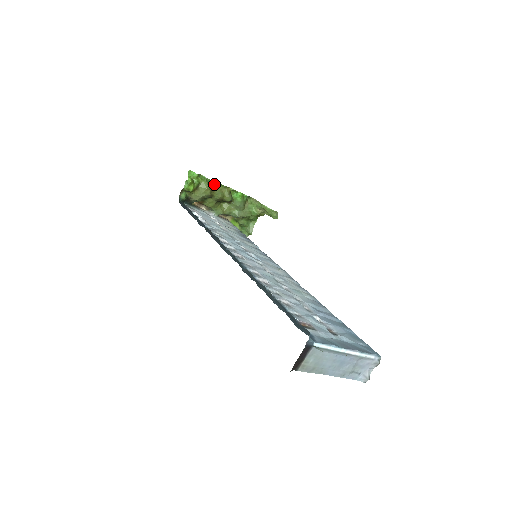
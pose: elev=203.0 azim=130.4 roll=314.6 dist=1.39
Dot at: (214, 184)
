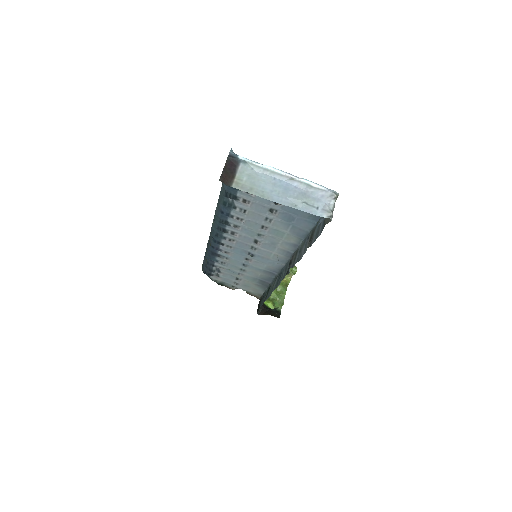
Dot at: occluded
